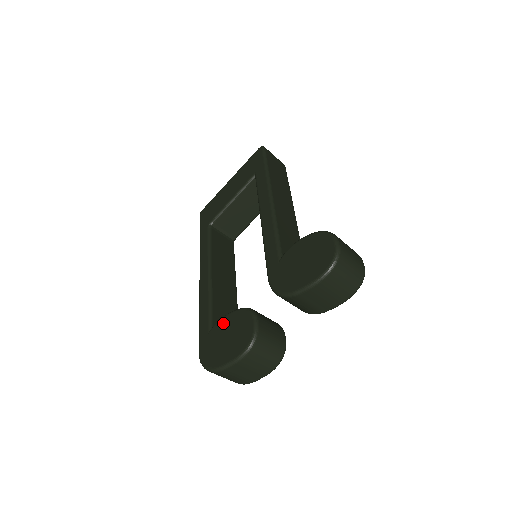
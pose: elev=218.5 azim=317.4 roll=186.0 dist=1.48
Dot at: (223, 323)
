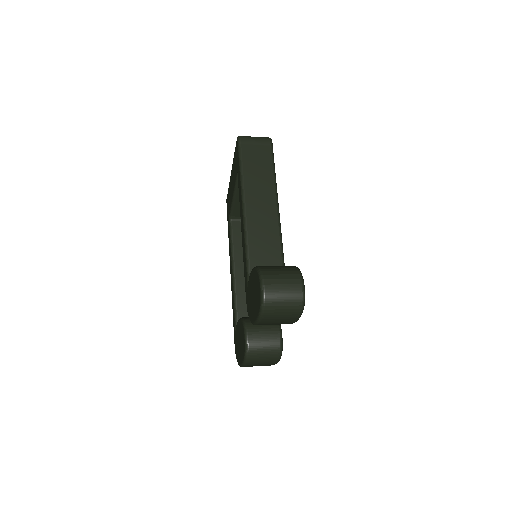
Dot at: (238, 327)
